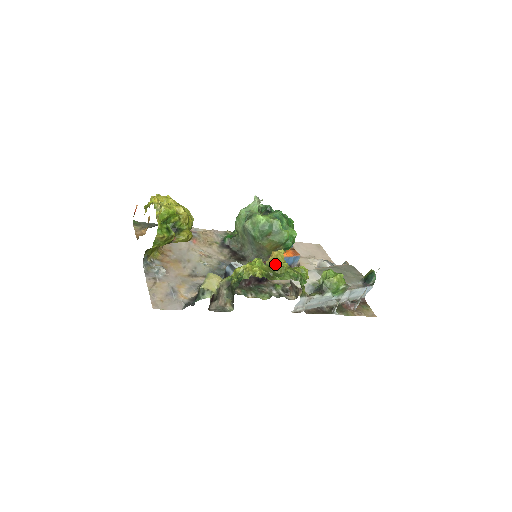
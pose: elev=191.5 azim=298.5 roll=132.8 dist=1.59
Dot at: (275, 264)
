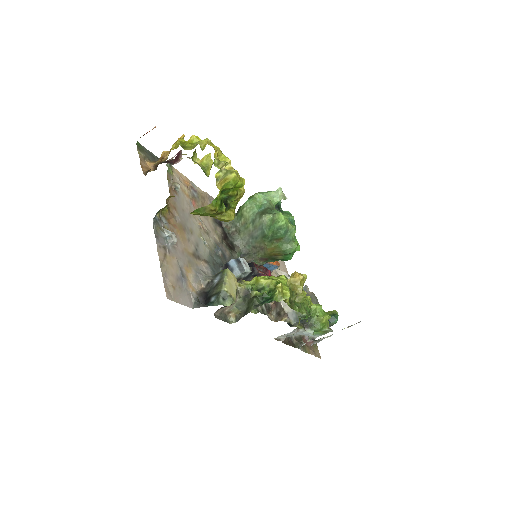
Dot at: (296, 289)
